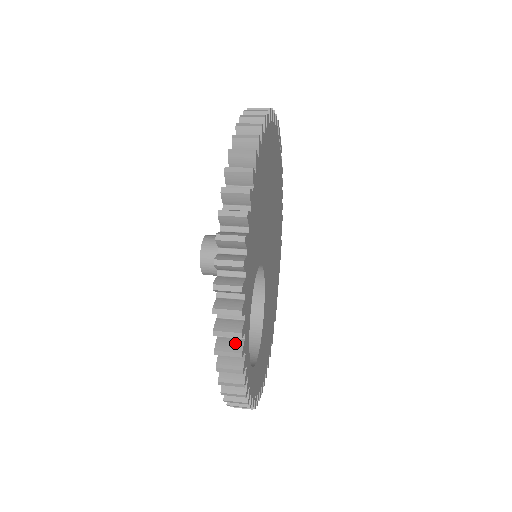
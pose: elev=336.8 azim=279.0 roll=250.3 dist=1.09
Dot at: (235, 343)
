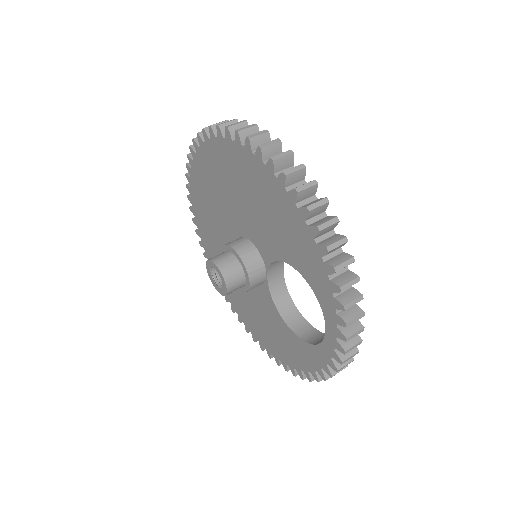
Dot at: (353, 309)
